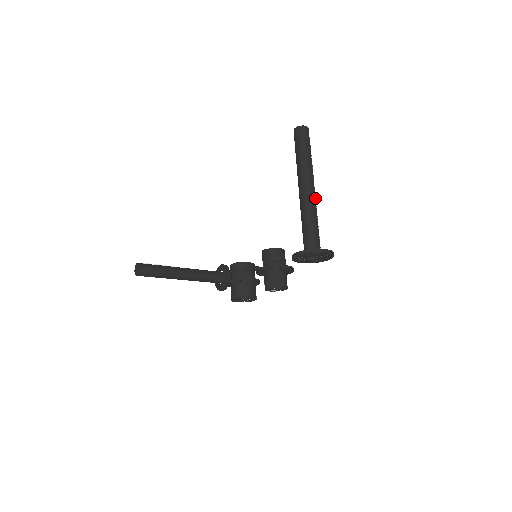
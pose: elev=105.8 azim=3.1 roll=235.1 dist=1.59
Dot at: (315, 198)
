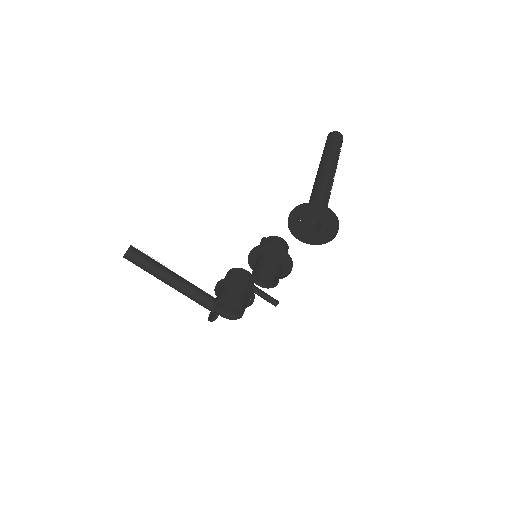
Dot at: (332, 180)
